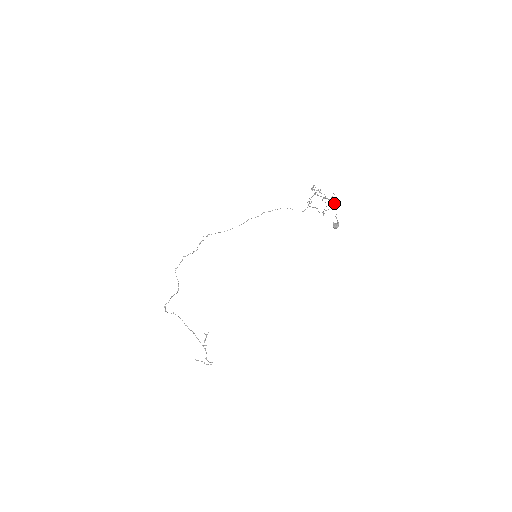
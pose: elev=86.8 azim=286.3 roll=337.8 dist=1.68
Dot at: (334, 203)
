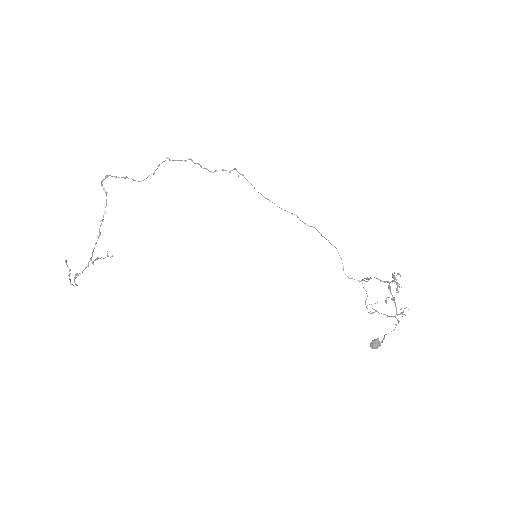
Dot at: occluded
